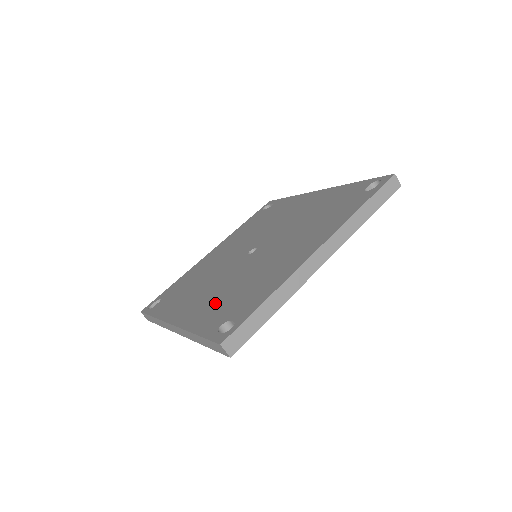
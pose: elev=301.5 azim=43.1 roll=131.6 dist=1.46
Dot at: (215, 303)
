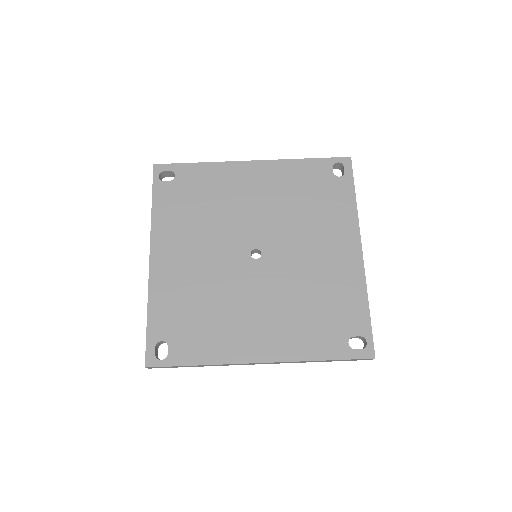
Dot at: (182, 295)
